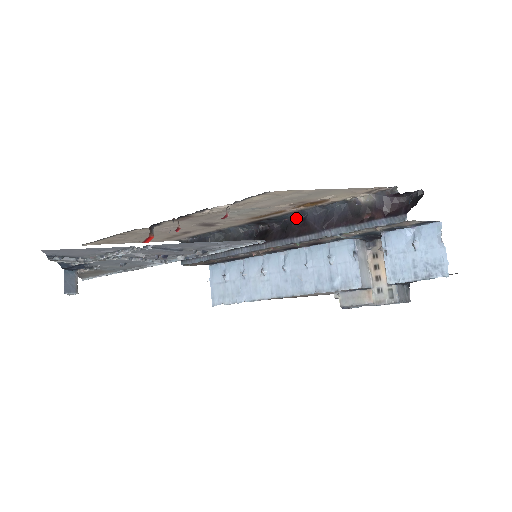
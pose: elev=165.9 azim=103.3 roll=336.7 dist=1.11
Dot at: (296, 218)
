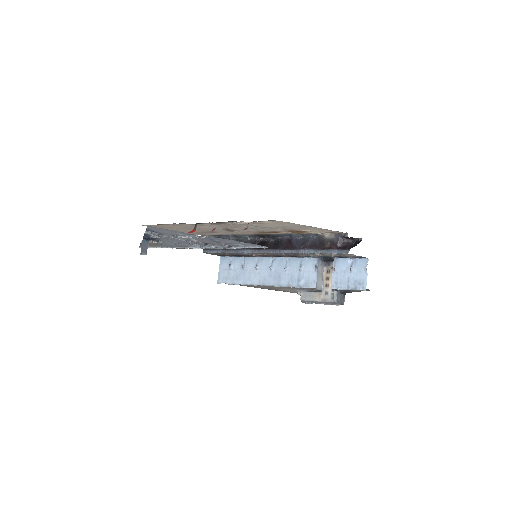
Dot at: (285, 238)
